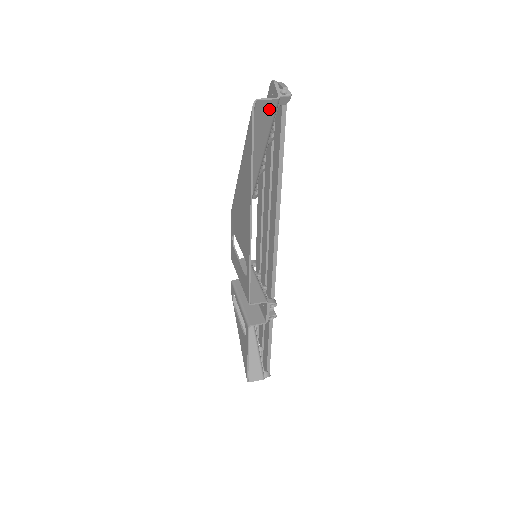
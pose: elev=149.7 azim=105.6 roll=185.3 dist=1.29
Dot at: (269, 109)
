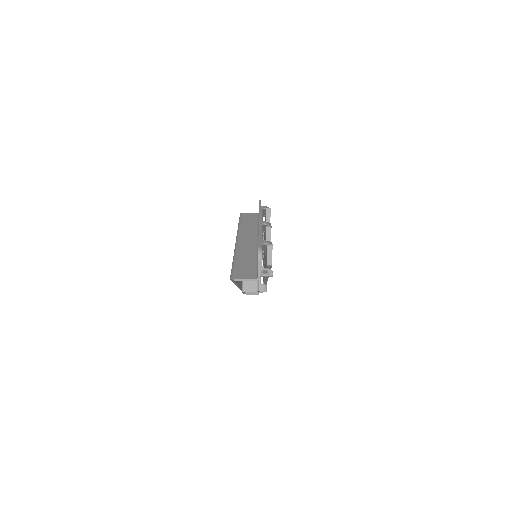
Dot at: (250, 274)
